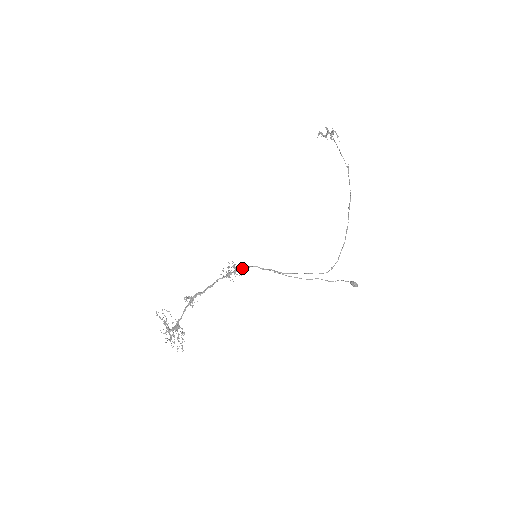
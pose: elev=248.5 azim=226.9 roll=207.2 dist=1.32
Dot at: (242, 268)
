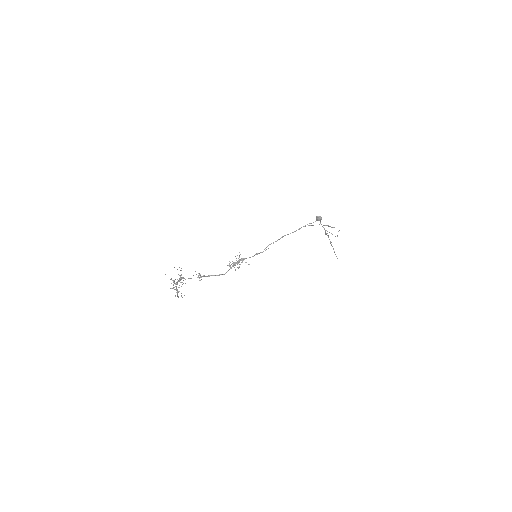
Dot at: (243, 259)
